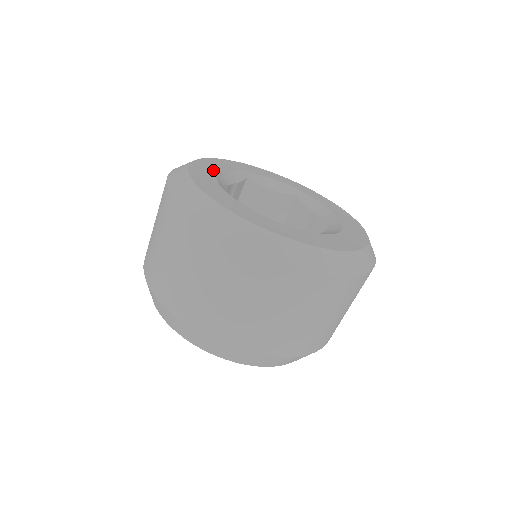
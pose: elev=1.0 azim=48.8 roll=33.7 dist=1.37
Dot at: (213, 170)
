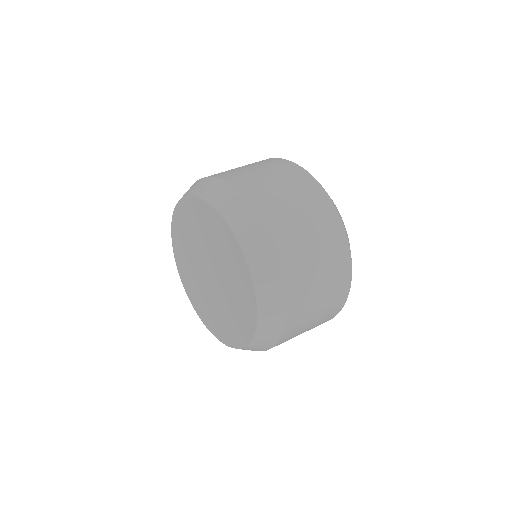
Dot at: occluded
